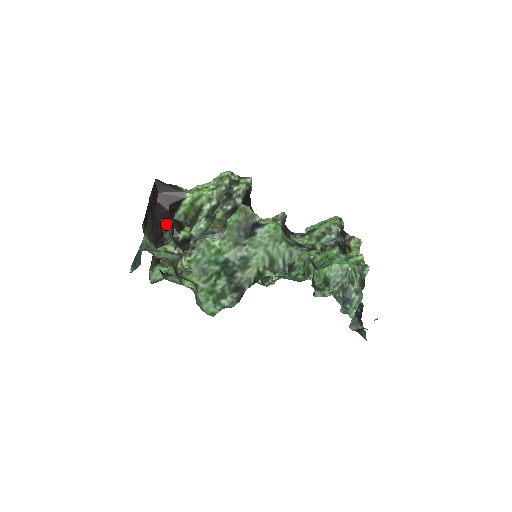
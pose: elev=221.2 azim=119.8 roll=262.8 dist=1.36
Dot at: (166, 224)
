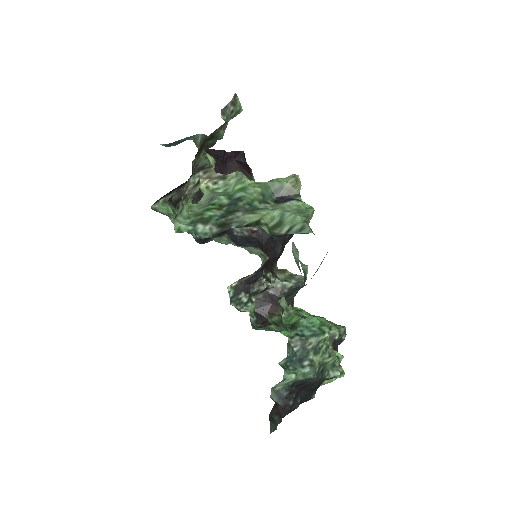
Dot at: (239, 101)
